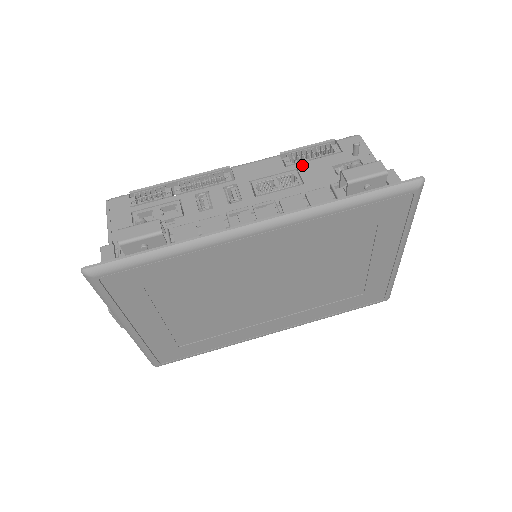
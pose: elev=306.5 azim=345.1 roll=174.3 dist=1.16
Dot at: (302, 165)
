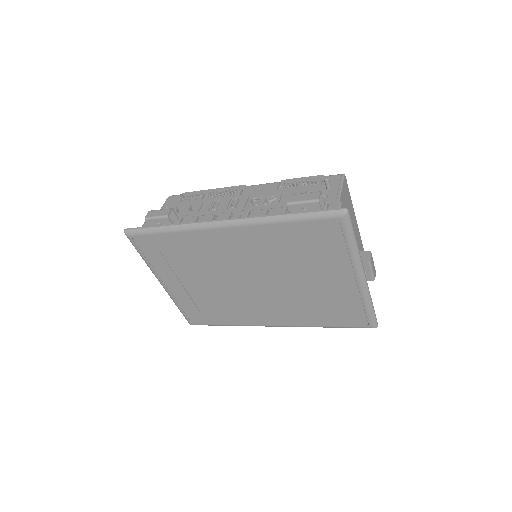
Dot at: (288, 191)
